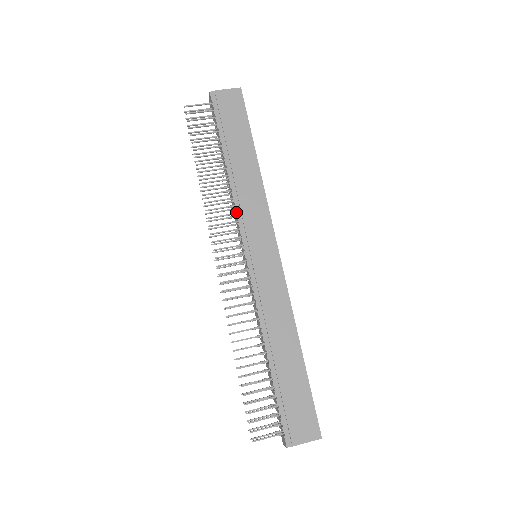
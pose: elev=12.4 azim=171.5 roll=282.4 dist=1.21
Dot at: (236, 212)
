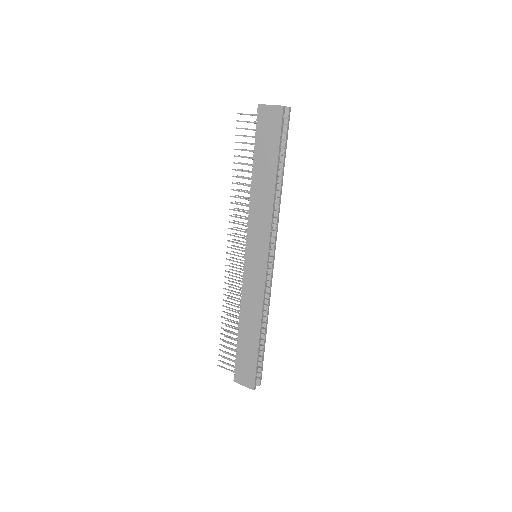
Dot at: (248, 219)
